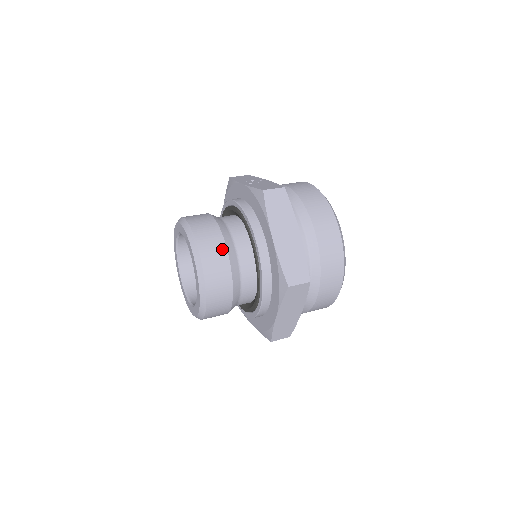
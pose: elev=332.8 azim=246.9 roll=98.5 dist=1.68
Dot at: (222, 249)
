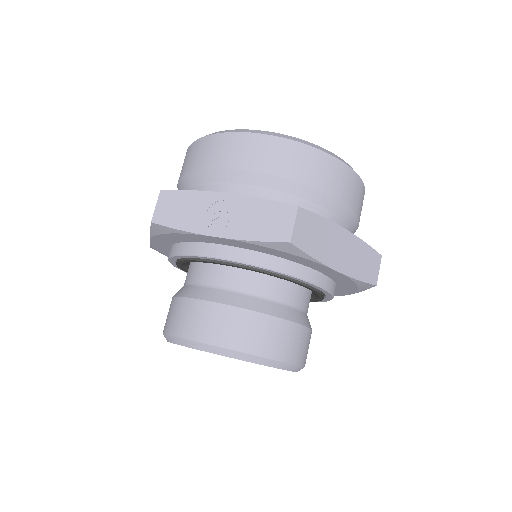
Dot at: (289, 328)
